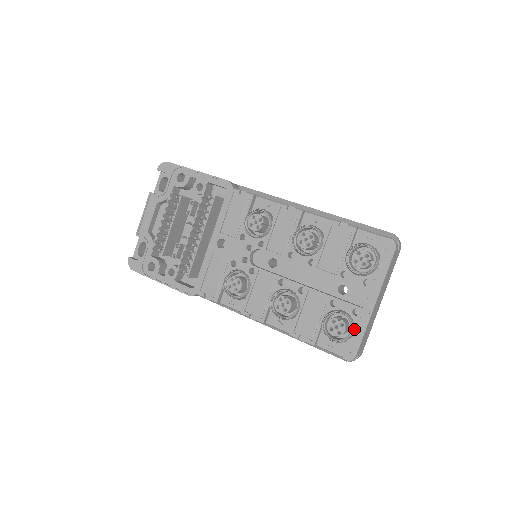
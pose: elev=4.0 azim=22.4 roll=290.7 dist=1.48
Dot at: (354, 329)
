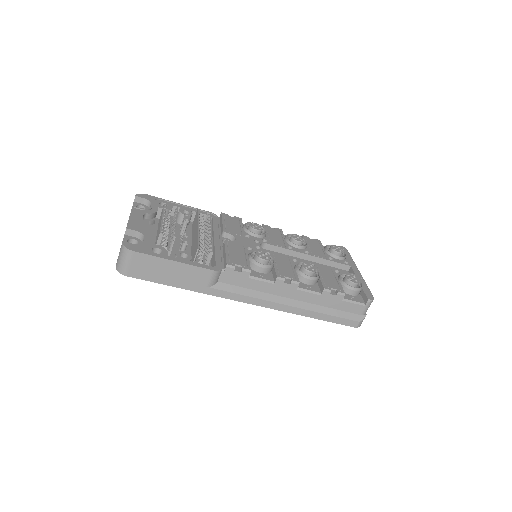
Dot at: (360, 284)
